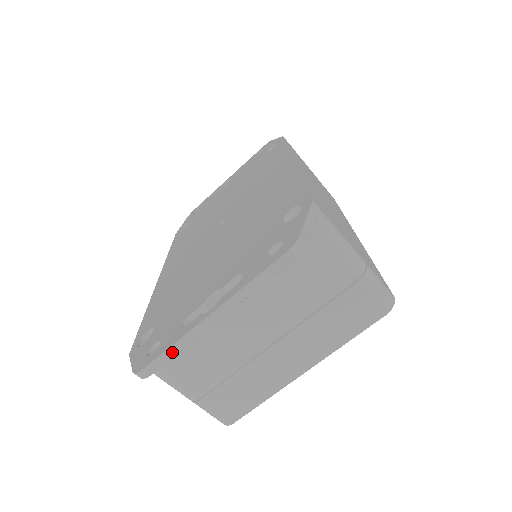
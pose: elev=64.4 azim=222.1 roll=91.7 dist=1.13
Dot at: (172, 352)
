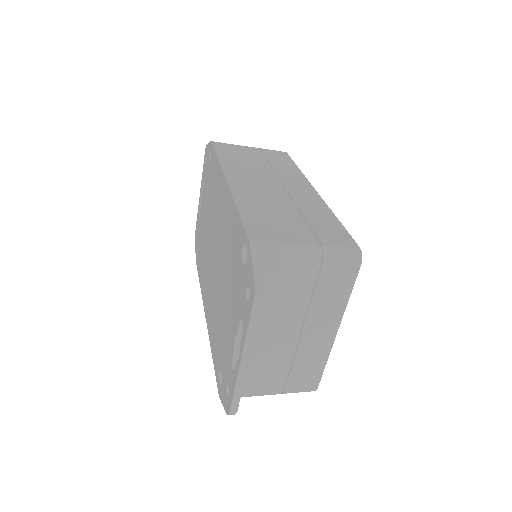
Dot at: (238, 393)
